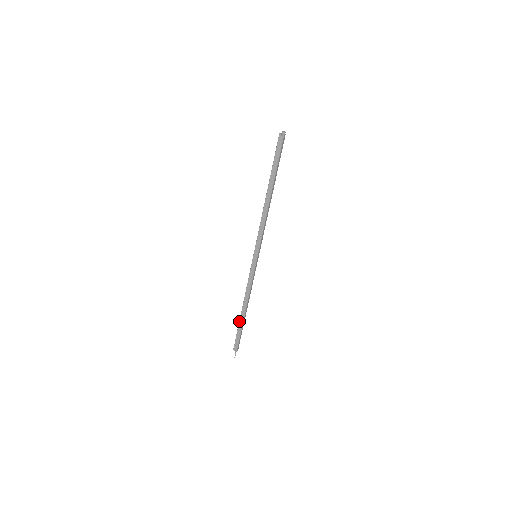
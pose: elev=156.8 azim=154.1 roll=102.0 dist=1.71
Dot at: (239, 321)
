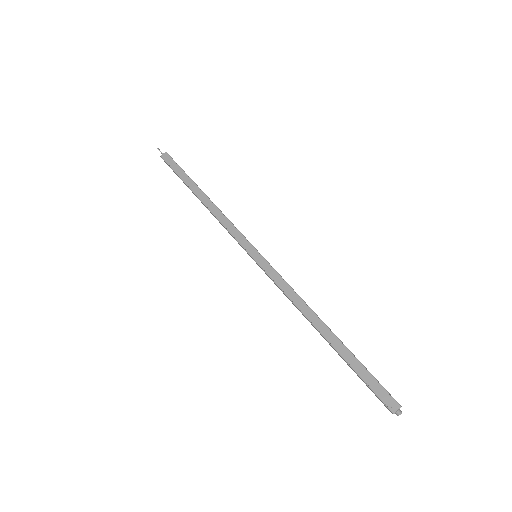
Dot at: (187, 186)
